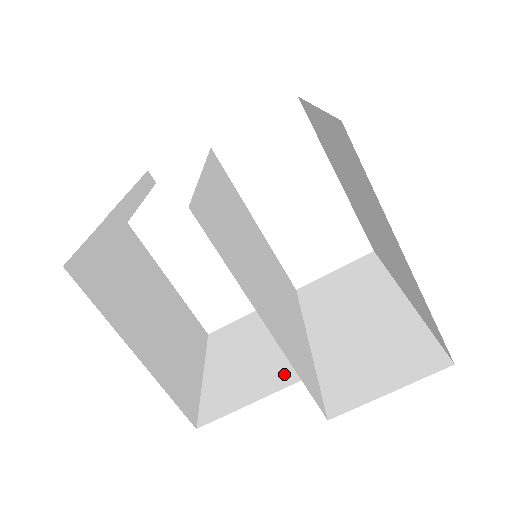
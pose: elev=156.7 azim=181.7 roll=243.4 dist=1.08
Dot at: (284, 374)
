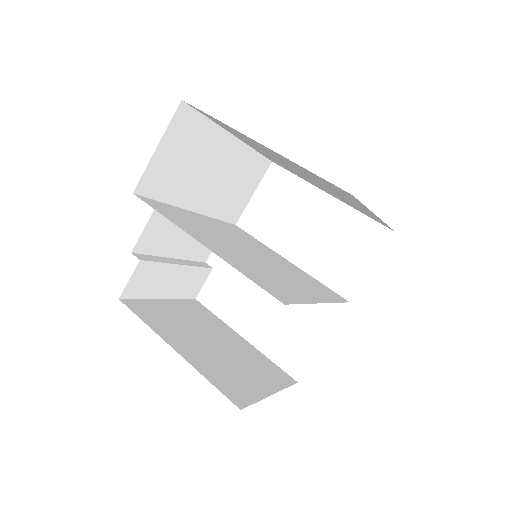
Dot at: occluded
